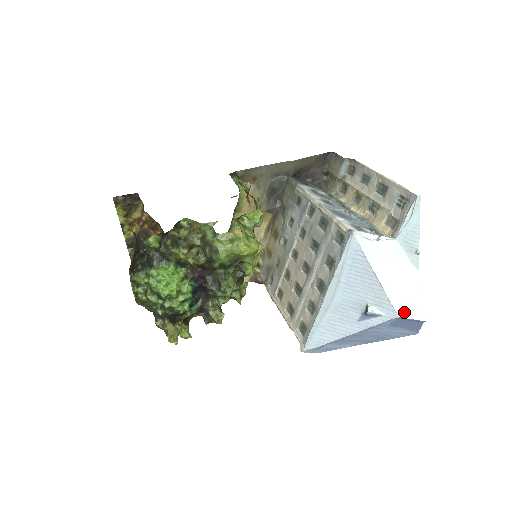
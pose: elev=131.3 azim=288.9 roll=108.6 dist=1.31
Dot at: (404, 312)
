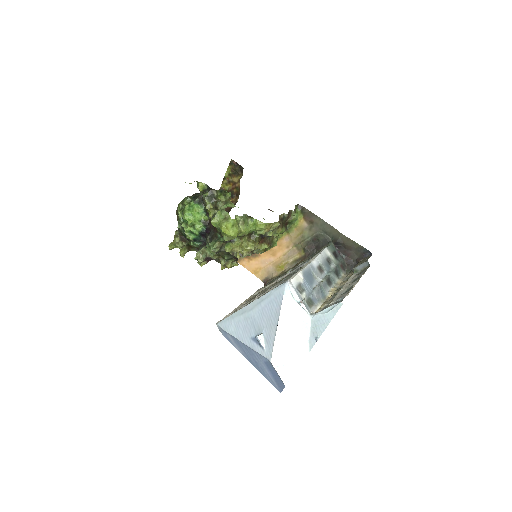
Dot at: (277, 363)
